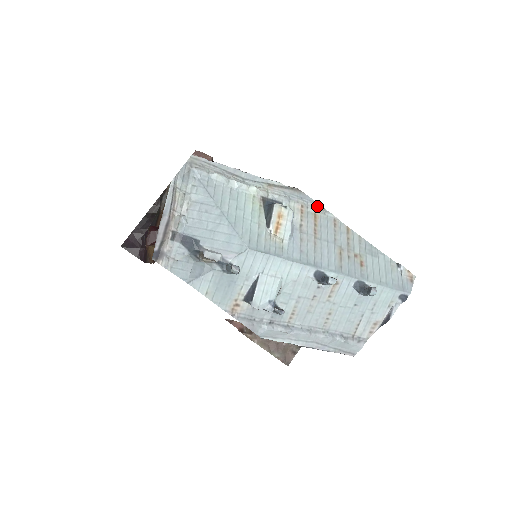
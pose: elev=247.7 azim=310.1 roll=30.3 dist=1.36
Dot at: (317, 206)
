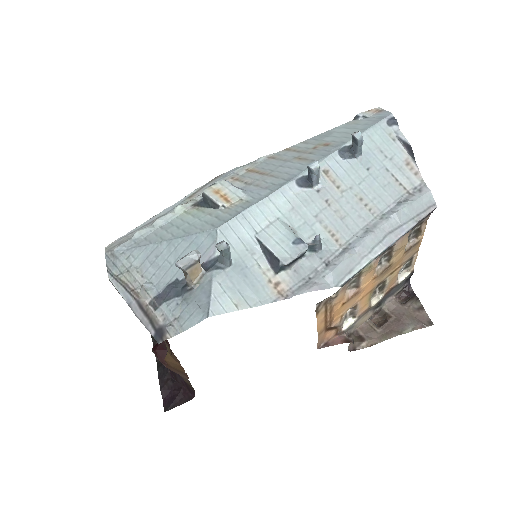
Dot at: (244, 166)
